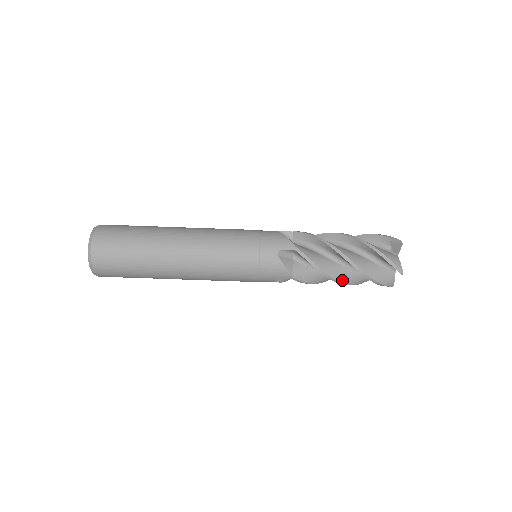
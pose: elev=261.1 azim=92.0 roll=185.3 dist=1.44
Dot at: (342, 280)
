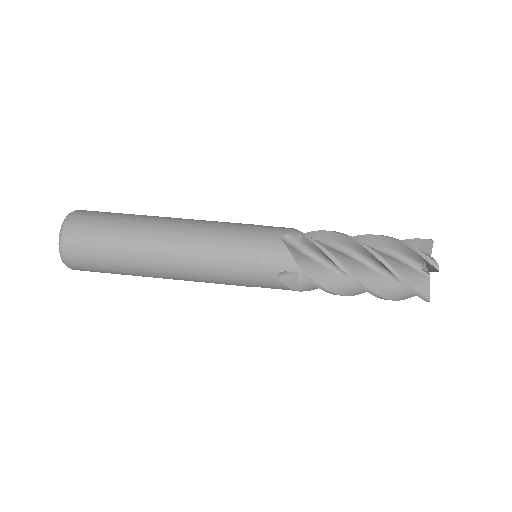
Dot at: (361, 279)
